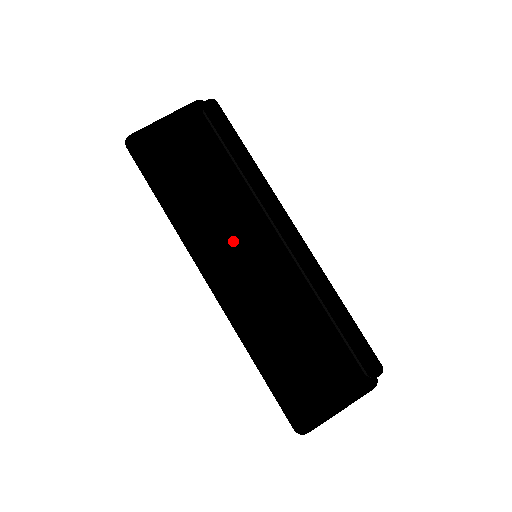
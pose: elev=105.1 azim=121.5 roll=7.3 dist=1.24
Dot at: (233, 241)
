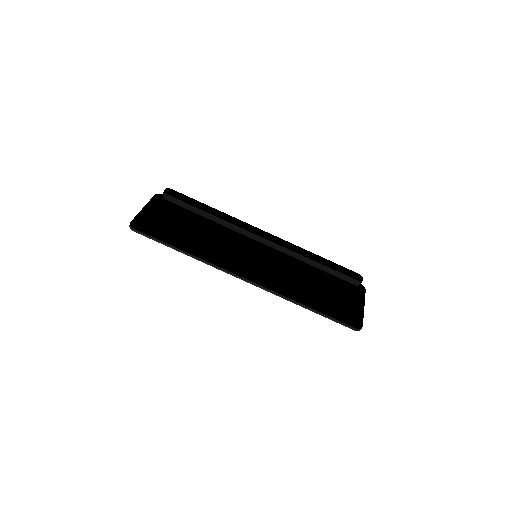
Dot at: (239, 253)
